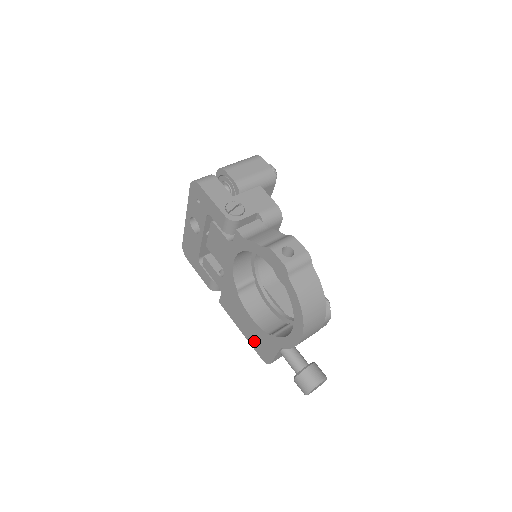
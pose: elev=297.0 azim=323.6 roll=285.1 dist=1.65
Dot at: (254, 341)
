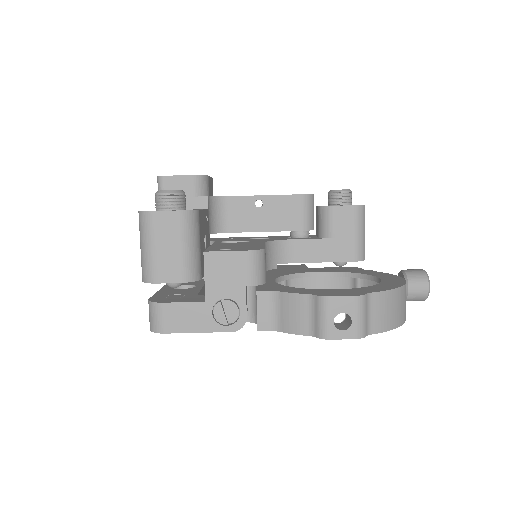
Dot at: occluded
